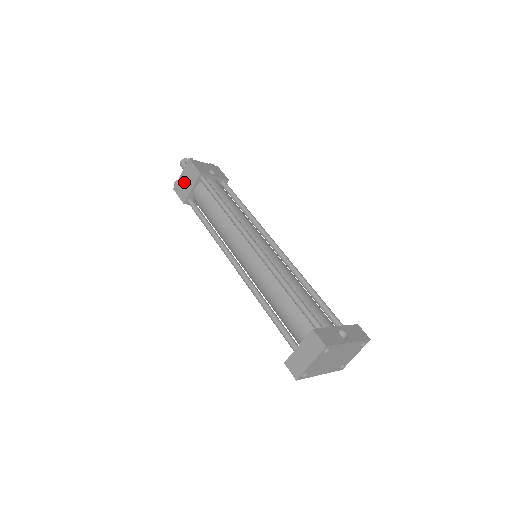
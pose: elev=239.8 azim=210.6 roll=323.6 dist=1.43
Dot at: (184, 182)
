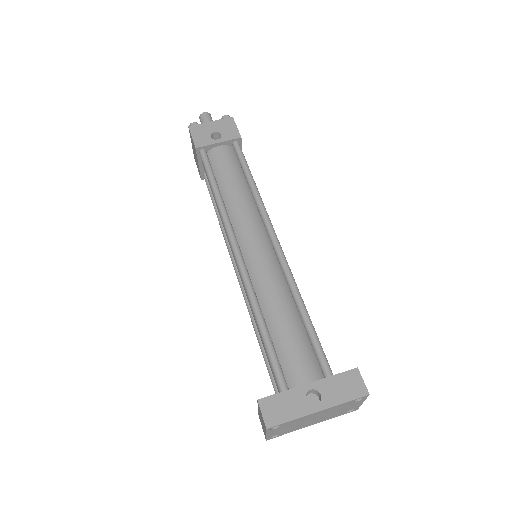
Dot at: occluded
